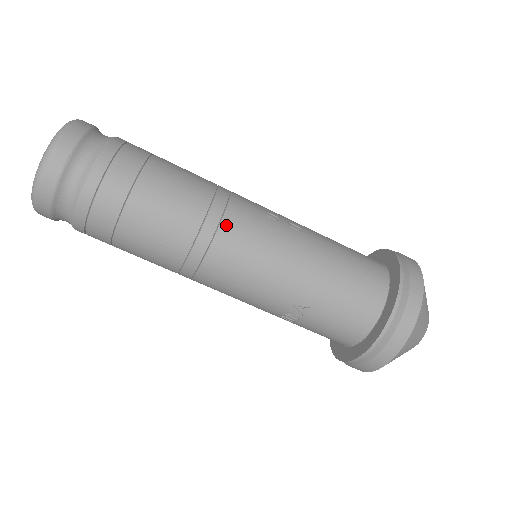
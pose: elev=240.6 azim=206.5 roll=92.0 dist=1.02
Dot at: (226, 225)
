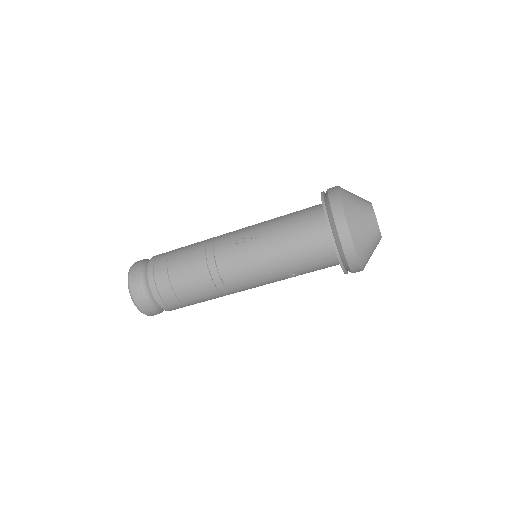
Dot at: (221, 270)
